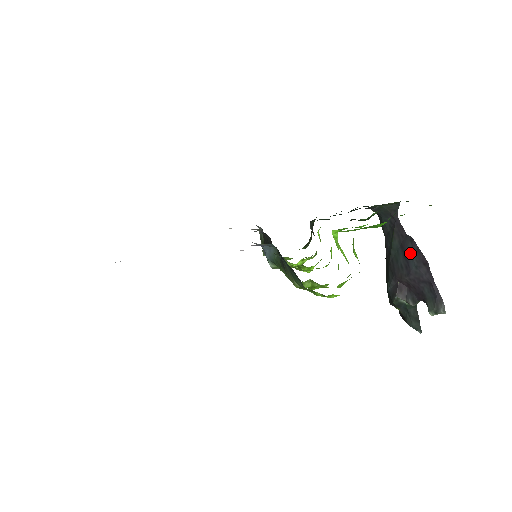
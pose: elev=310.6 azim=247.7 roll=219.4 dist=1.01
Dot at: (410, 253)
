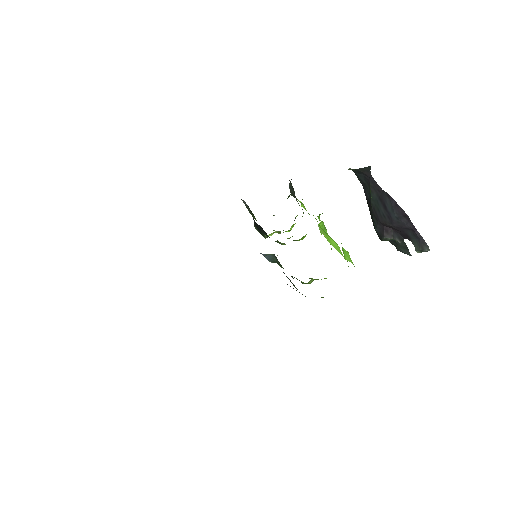
Dot at: (389, 207)
